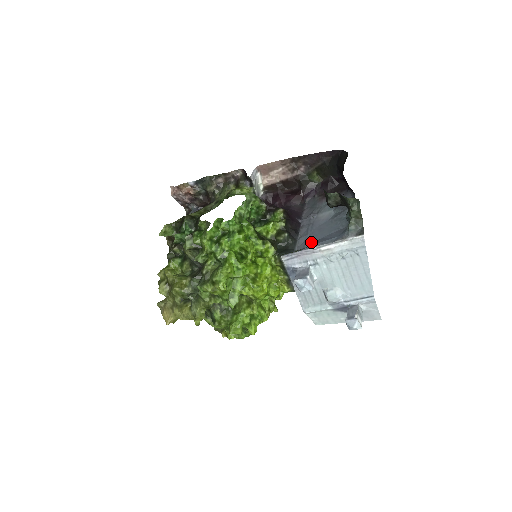
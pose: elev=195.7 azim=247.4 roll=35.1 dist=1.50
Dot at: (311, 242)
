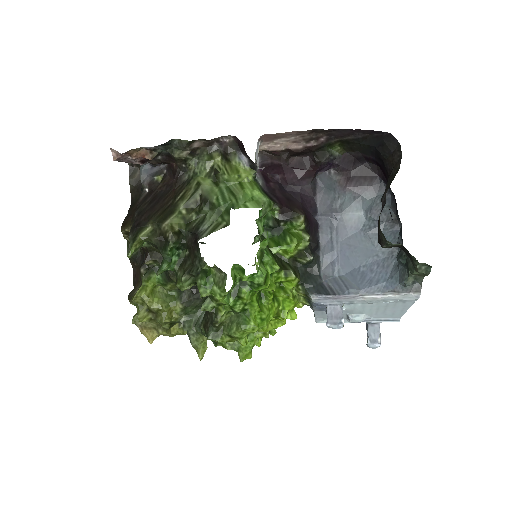
Dot at: (342, 269)
